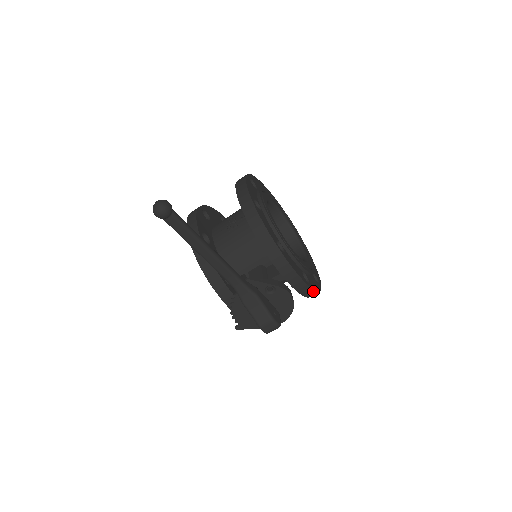
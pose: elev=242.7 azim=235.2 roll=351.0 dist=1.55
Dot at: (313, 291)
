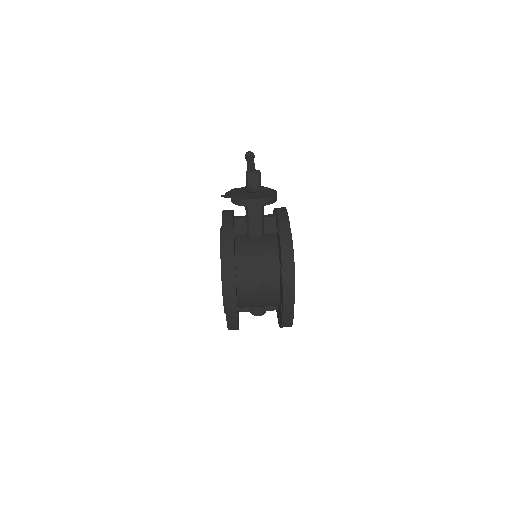
Dot at: (289, 232)
